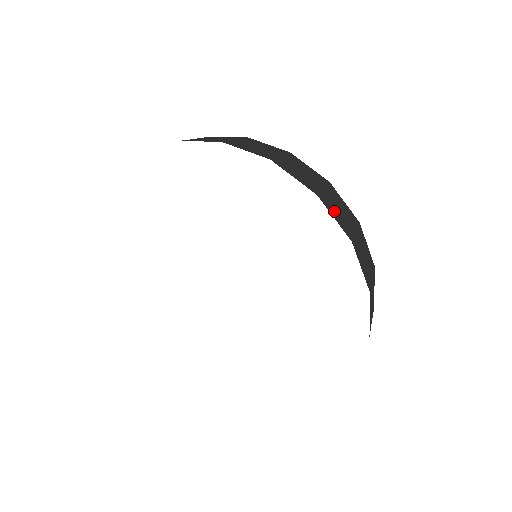
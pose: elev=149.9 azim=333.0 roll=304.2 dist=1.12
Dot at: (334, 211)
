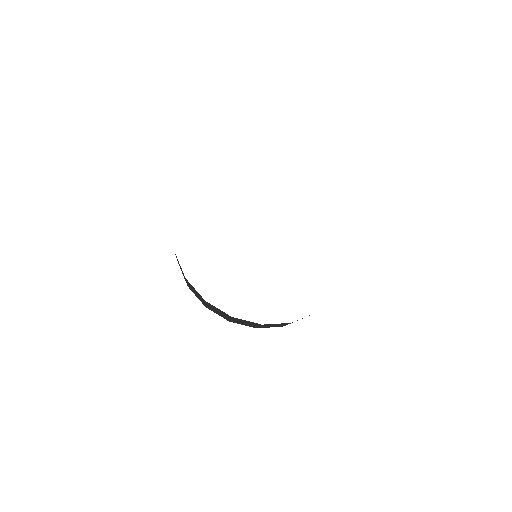
Dot at: occluded
